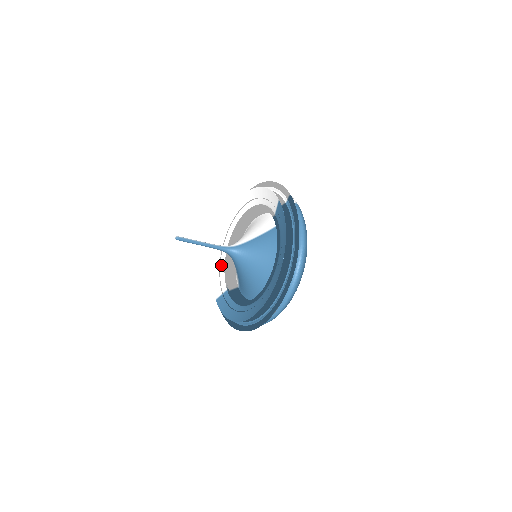
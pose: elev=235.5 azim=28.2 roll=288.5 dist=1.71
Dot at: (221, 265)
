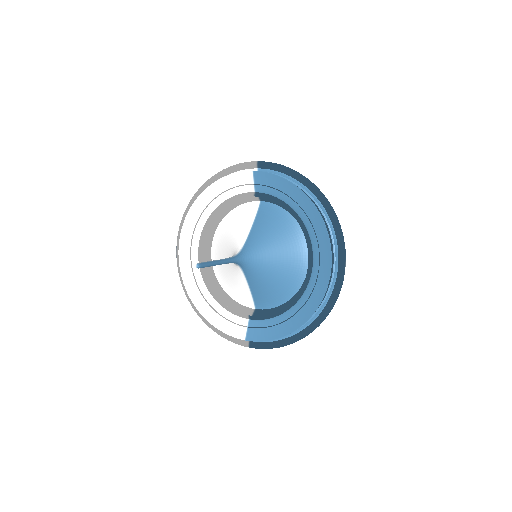
Dot at: (214, 307)
